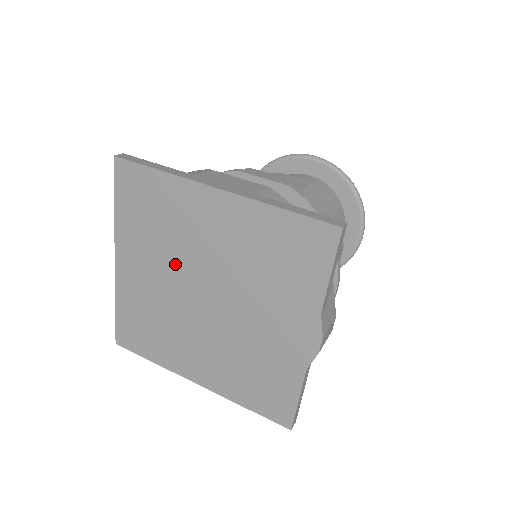
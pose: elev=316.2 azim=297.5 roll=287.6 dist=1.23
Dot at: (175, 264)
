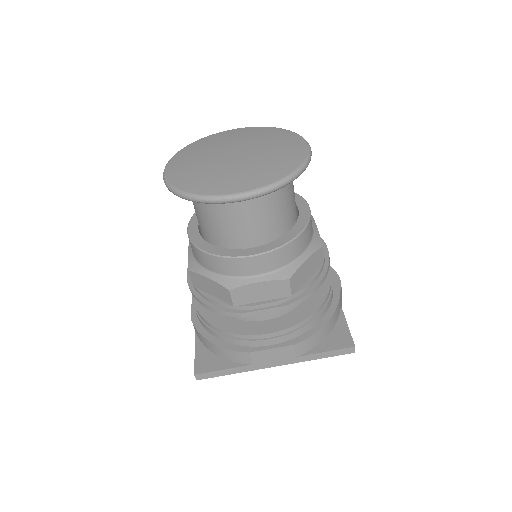
Dot at: occluded
